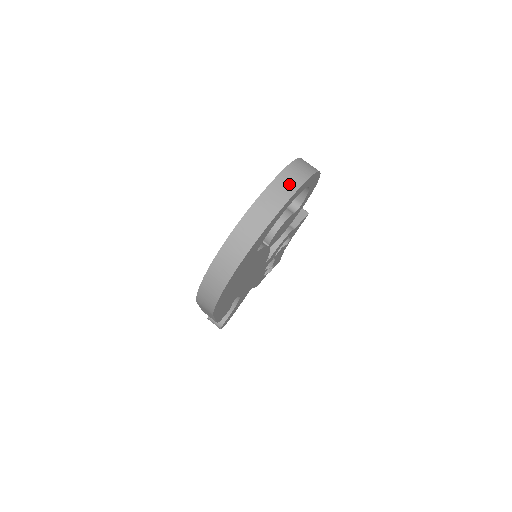
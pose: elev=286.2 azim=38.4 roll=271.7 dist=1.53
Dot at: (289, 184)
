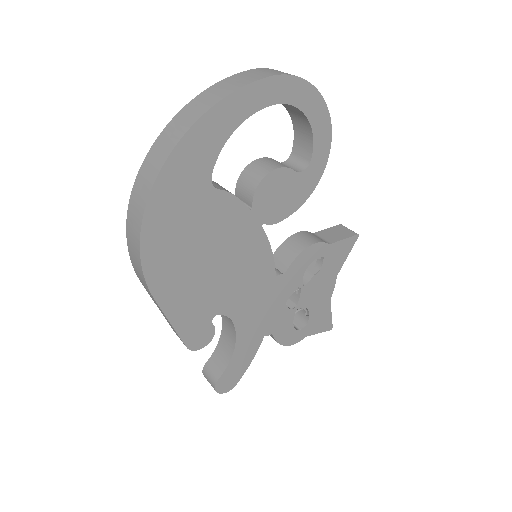
Dot at: (253, 76)
